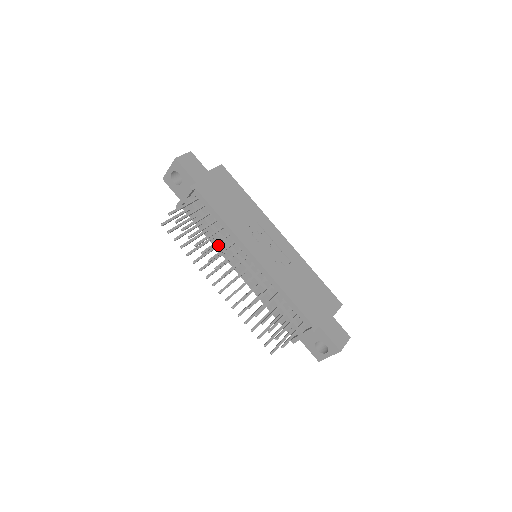
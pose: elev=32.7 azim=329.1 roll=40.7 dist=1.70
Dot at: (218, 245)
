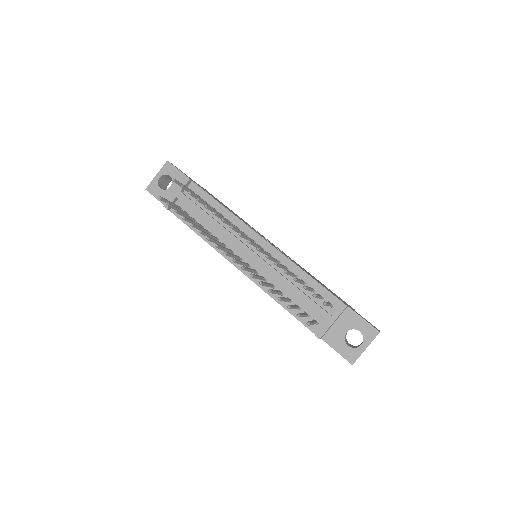
Dot at: (216, 237)
